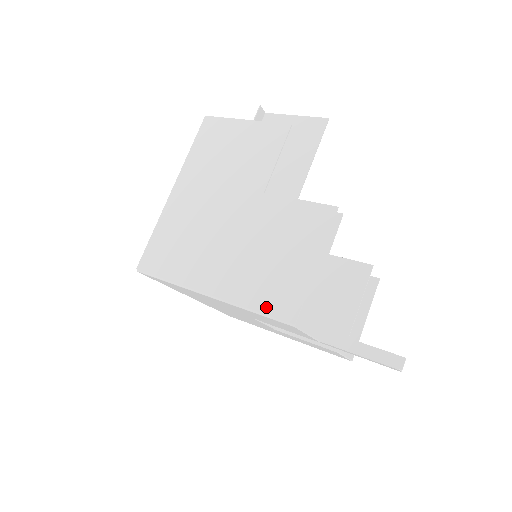
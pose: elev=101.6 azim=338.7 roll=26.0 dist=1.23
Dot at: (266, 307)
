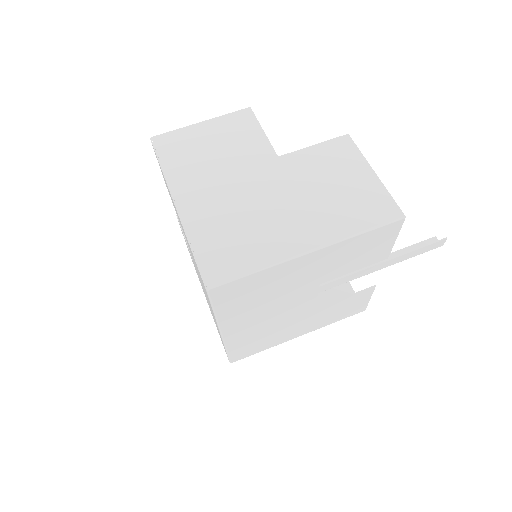
Dot at: (371, 221)
